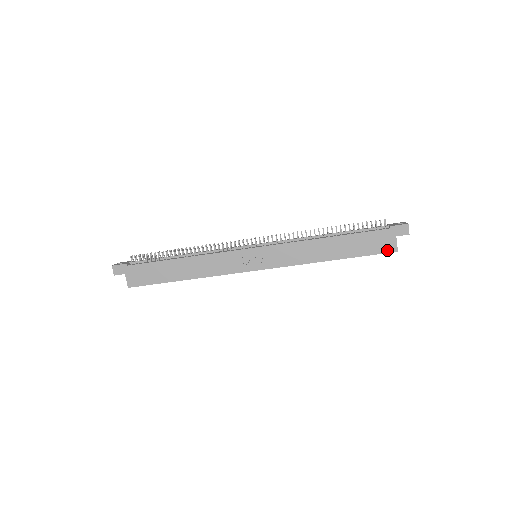
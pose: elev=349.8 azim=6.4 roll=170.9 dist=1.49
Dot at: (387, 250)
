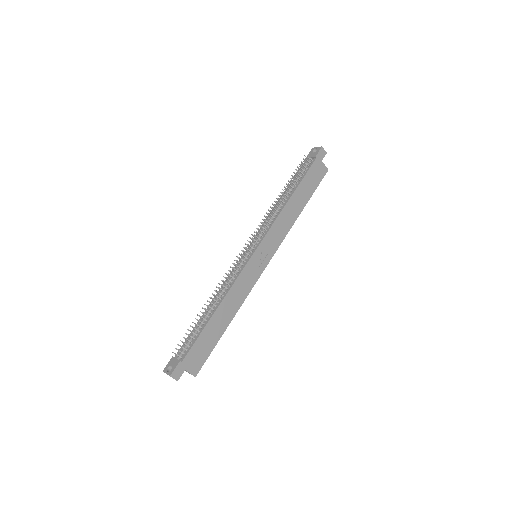
Dot at: (323, 174)
